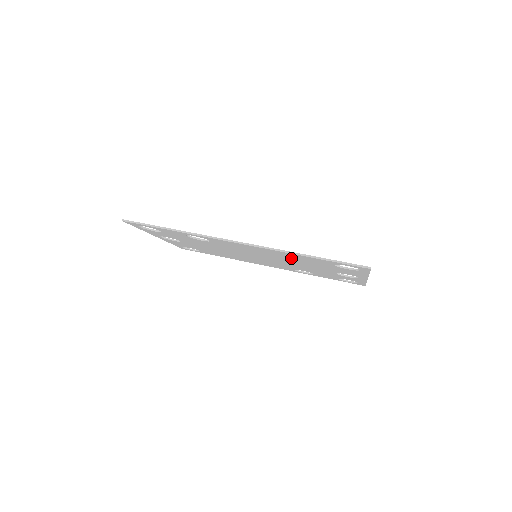
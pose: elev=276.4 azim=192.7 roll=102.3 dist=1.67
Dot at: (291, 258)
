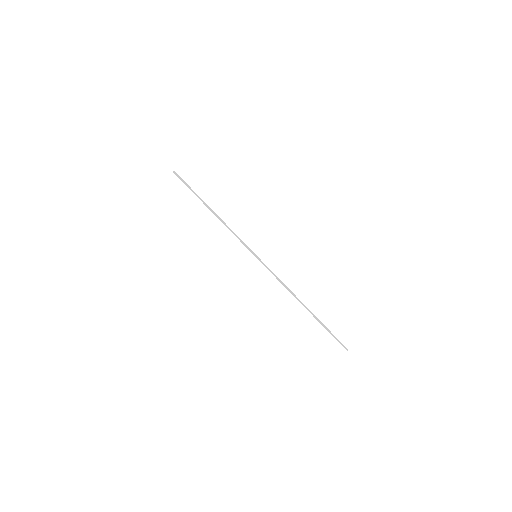
Dot at: occluded
